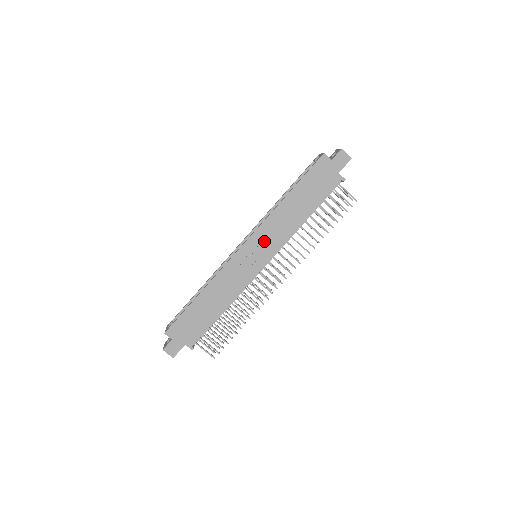
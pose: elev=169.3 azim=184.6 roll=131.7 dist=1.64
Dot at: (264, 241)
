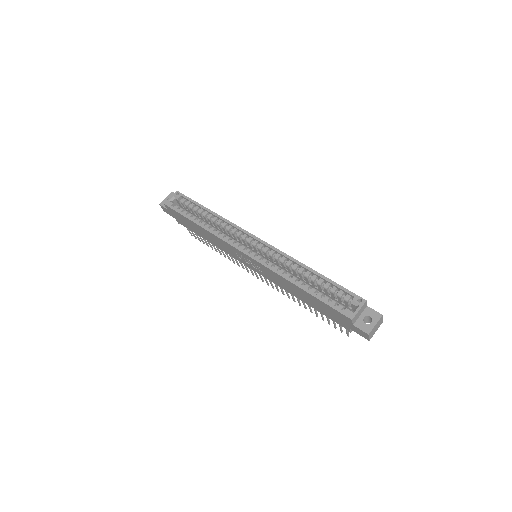
Dot at: (261, 269)
